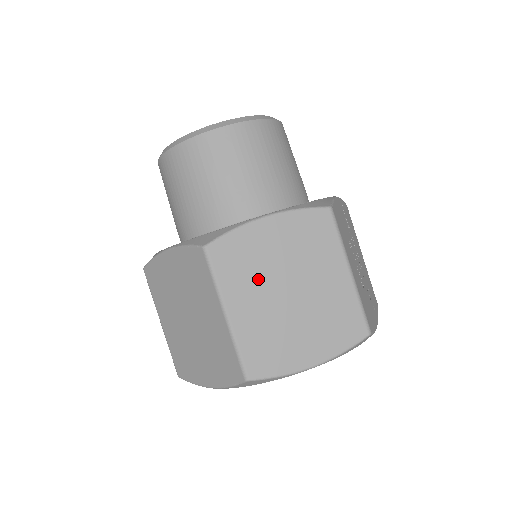
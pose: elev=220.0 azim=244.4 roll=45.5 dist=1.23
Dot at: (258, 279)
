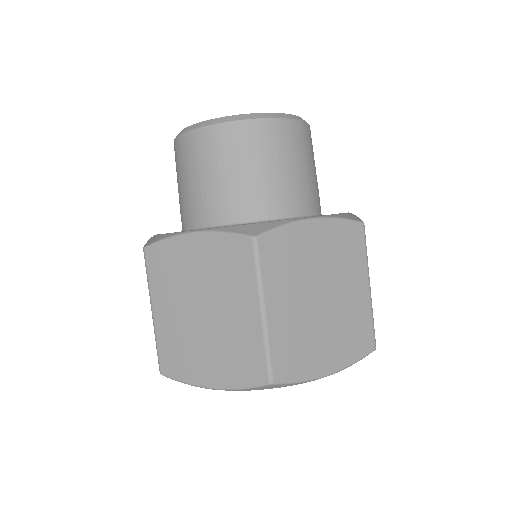
Dot at: (297, 280)
